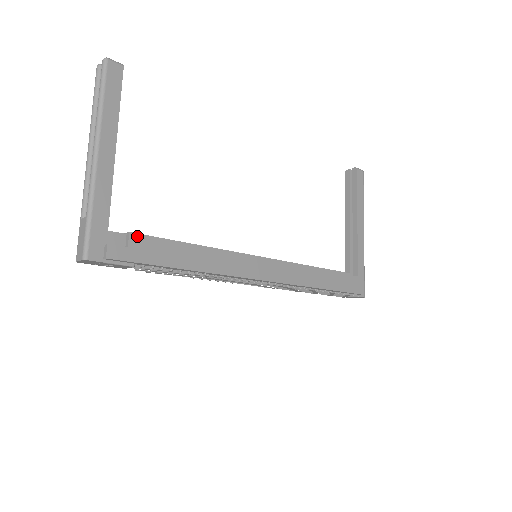
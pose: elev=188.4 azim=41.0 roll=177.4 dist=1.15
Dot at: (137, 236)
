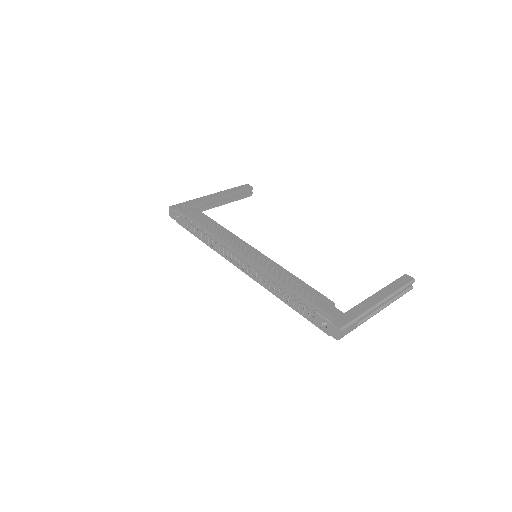
Dot at: (196, 209)
